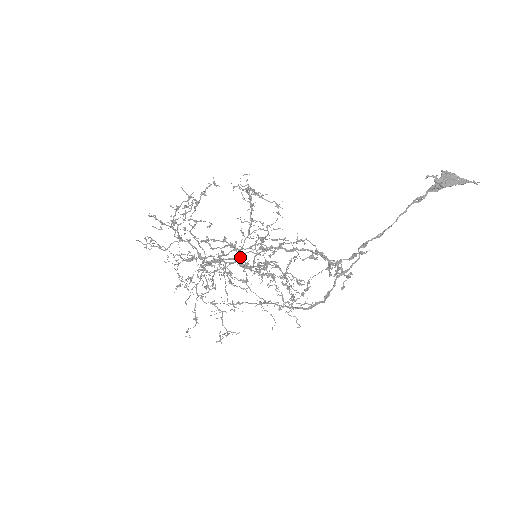
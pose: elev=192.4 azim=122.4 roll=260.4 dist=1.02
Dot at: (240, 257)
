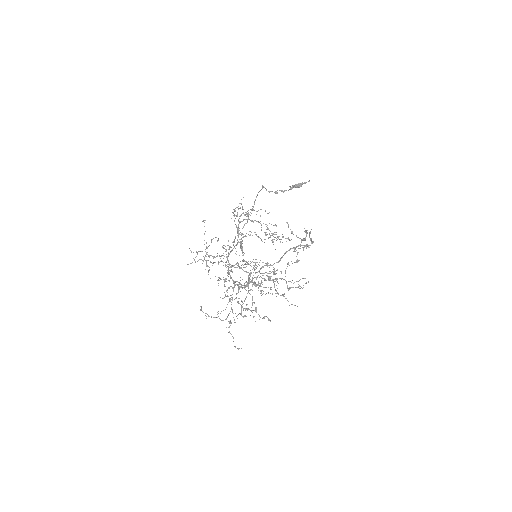
Dot at: (255, 277)
